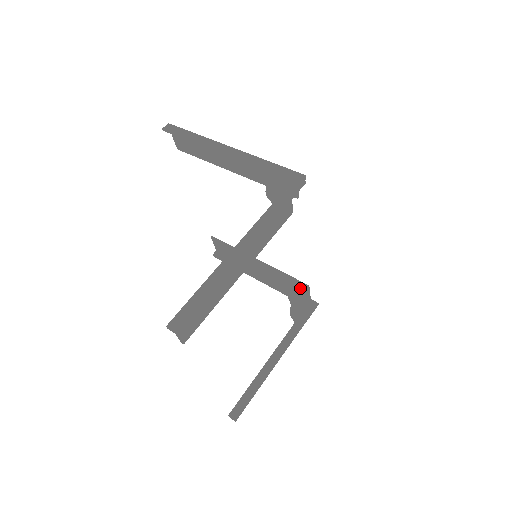
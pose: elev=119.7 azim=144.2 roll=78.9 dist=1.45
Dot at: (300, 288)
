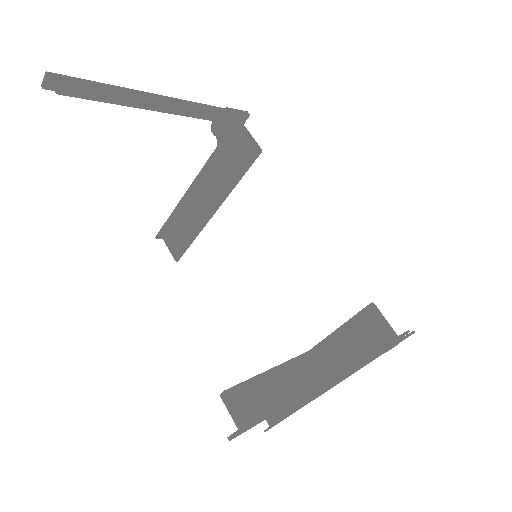
Dot at: (365, 319)
